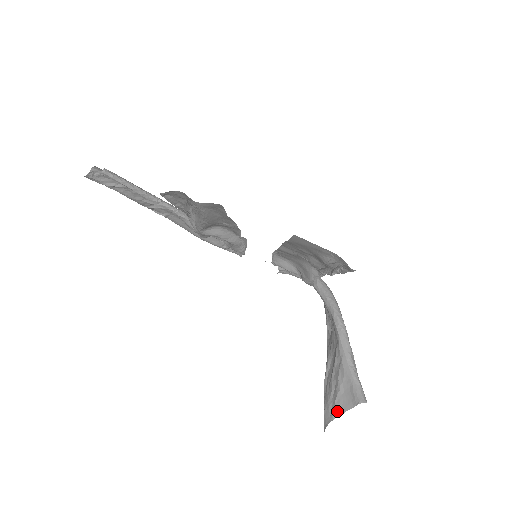
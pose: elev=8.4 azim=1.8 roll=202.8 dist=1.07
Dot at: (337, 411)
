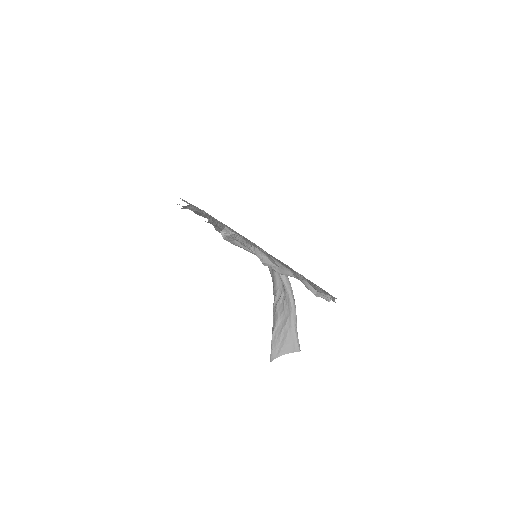
Dot at: (282, 353)
